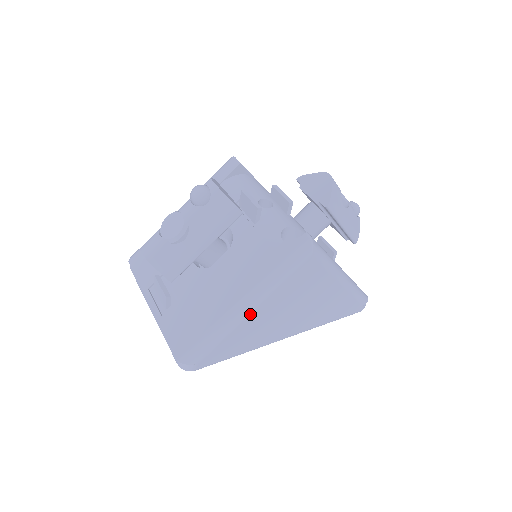
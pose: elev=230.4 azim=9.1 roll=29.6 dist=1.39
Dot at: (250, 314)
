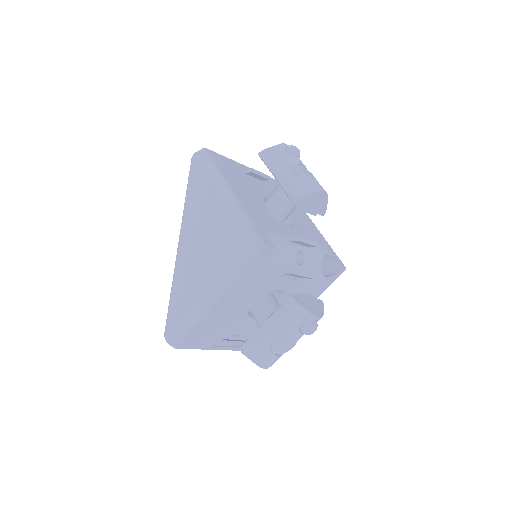
Dot at: occluded
